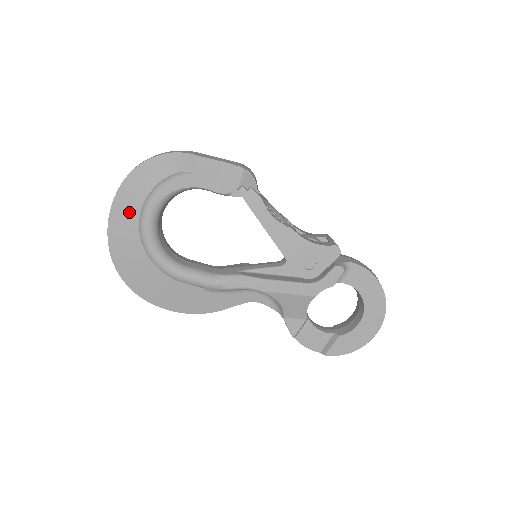
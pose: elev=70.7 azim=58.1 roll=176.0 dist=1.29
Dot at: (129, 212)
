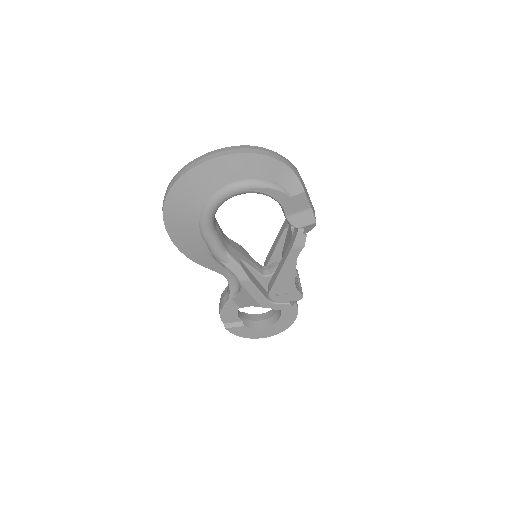
Dot at: (225, 174)
